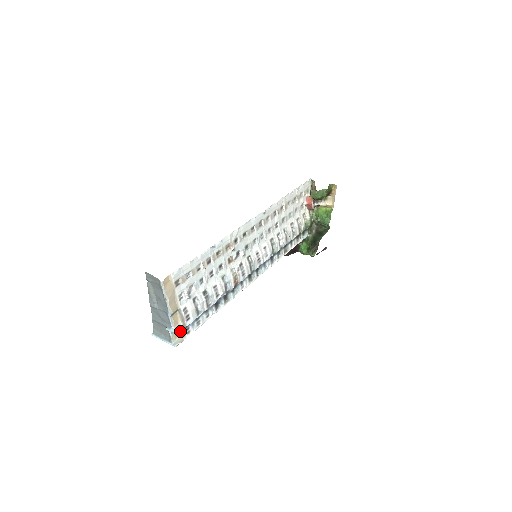
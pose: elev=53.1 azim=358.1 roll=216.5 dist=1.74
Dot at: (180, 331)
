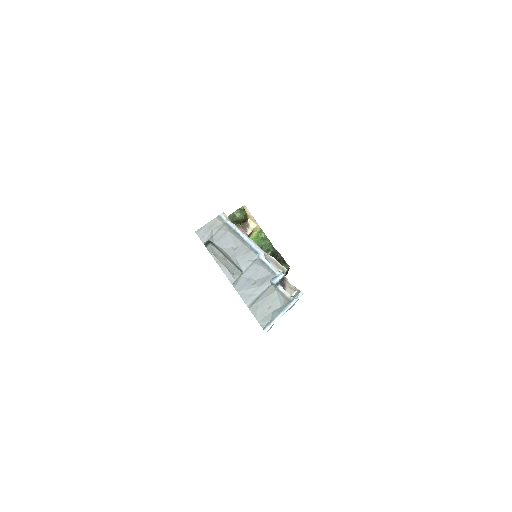
Dot at: (286, 290)
